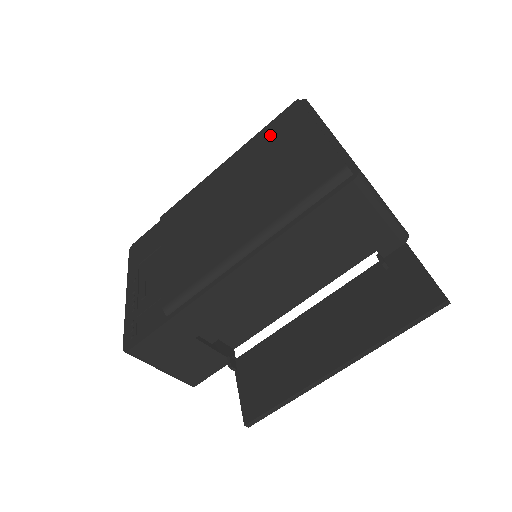
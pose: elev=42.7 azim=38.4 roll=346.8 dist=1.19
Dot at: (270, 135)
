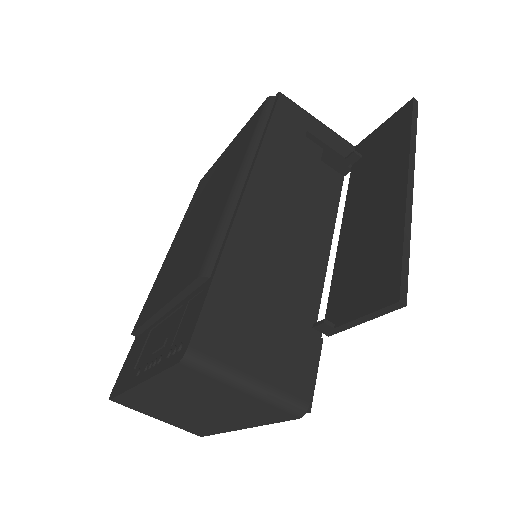
Dot at: (196, 197)
